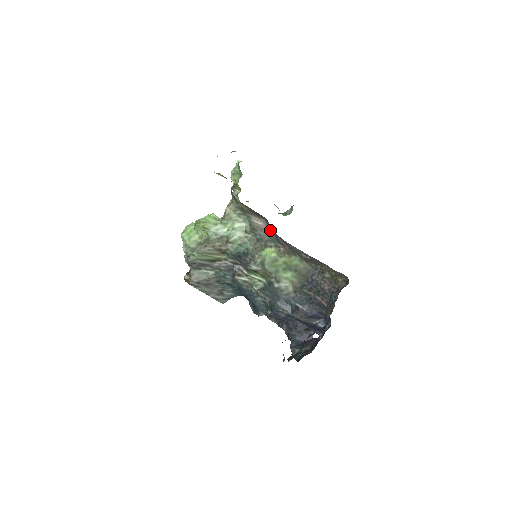
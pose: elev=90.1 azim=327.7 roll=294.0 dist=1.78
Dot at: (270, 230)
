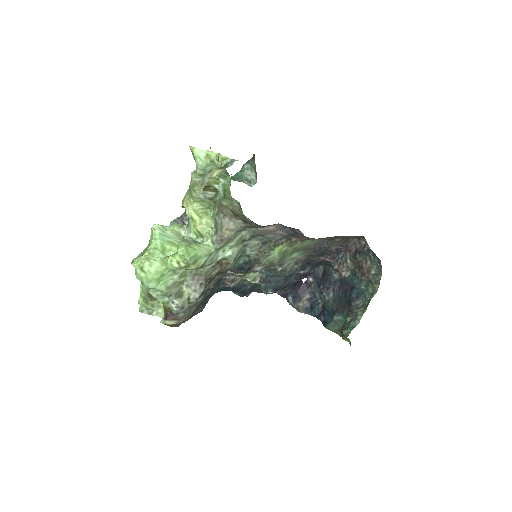
Dot at: (283, 230)
